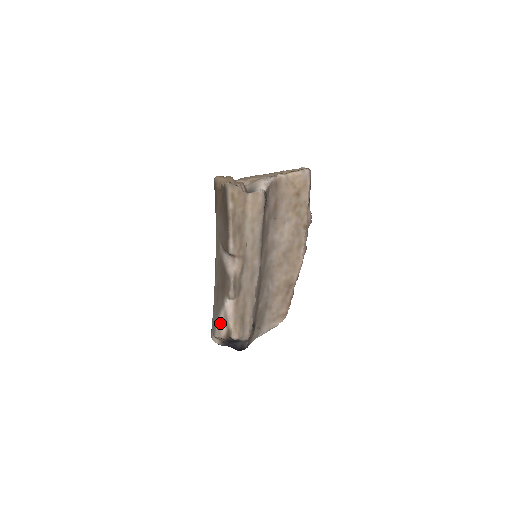
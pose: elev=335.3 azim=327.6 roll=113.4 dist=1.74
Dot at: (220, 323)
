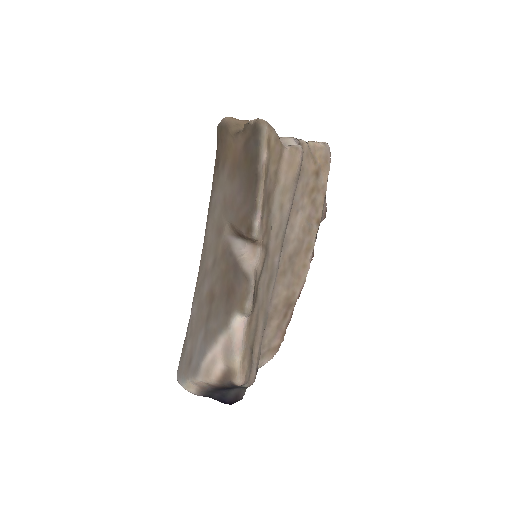
Dot at: (212, 357)
